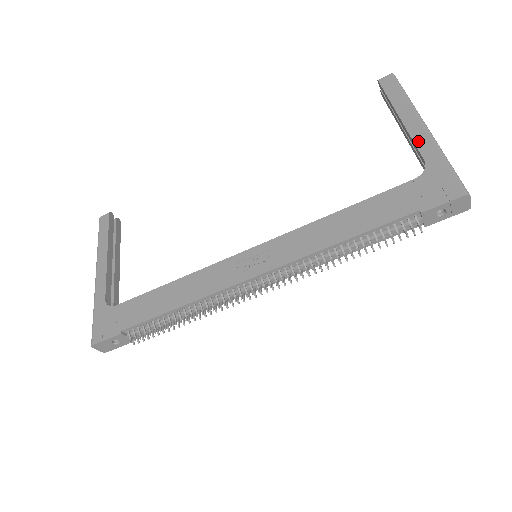
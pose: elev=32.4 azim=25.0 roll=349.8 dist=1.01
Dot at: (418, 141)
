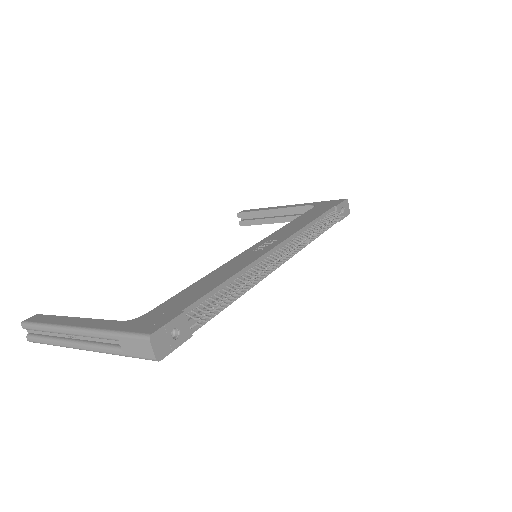
Dot at: (296, 206)
